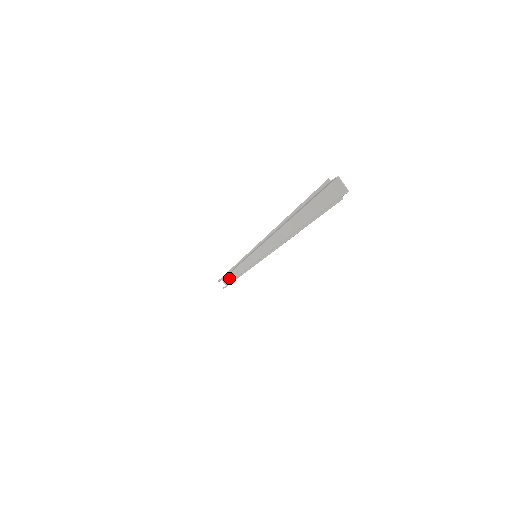
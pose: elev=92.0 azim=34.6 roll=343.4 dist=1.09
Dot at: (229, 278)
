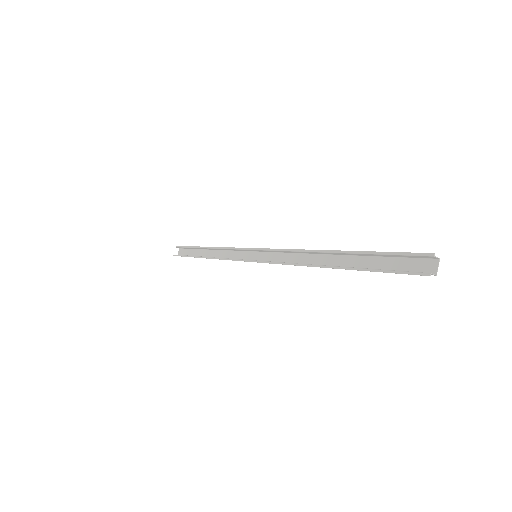
Dot at: (192, 252)
